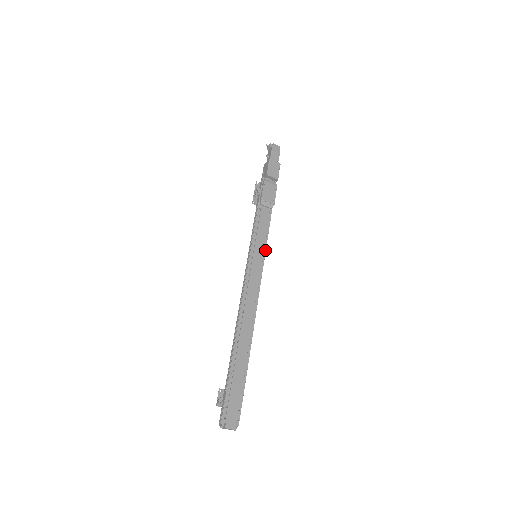
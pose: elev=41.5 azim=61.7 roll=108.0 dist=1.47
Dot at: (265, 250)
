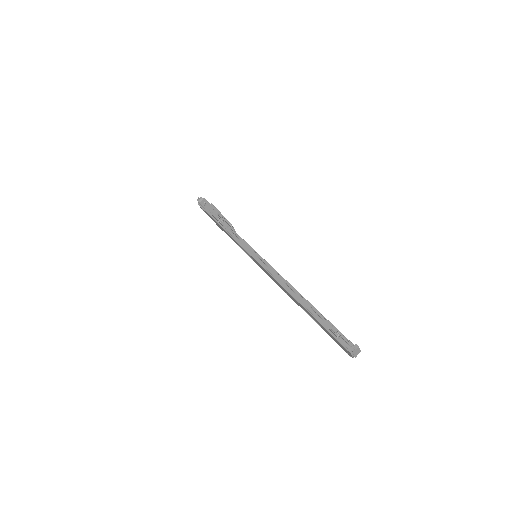
Dot at: occluded
